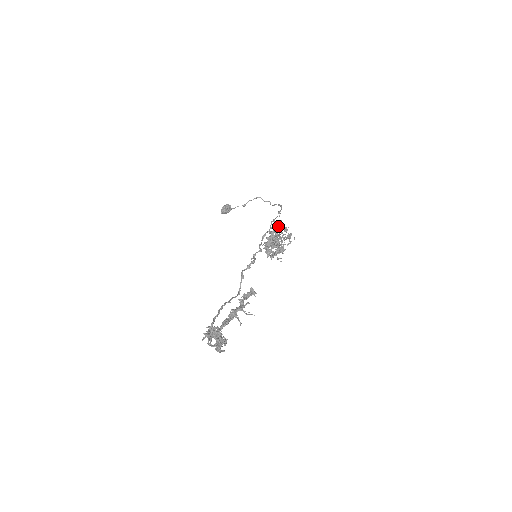
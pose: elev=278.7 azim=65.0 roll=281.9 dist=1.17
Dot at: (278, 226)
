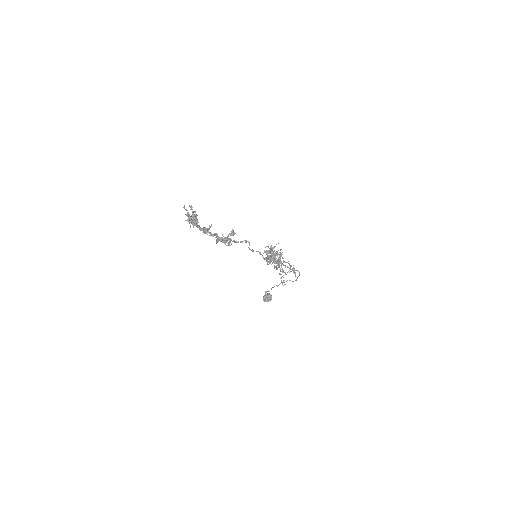
Dot at: (281, 255)
